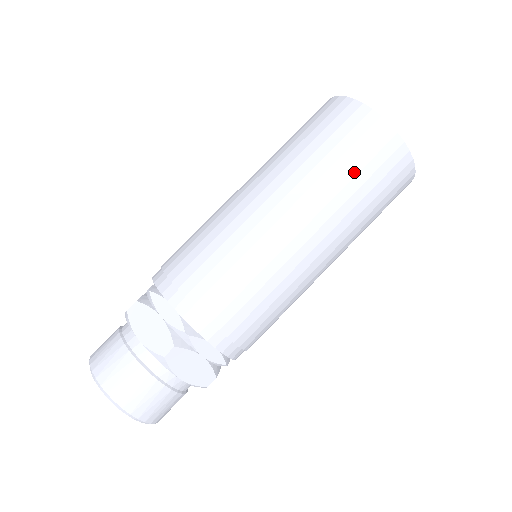
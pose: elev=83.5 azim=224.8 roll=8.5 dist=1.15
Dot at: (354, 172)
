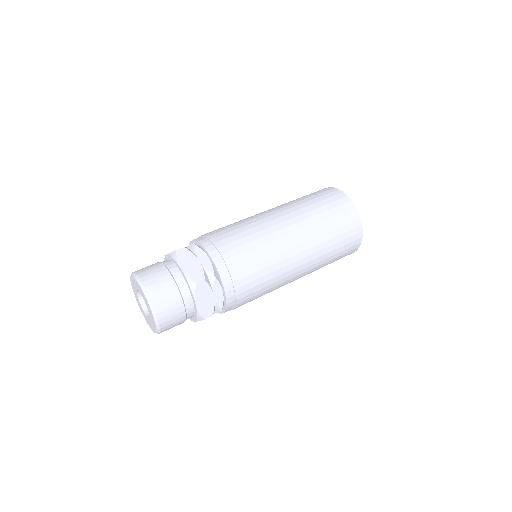
Dot at: (334, 228)
